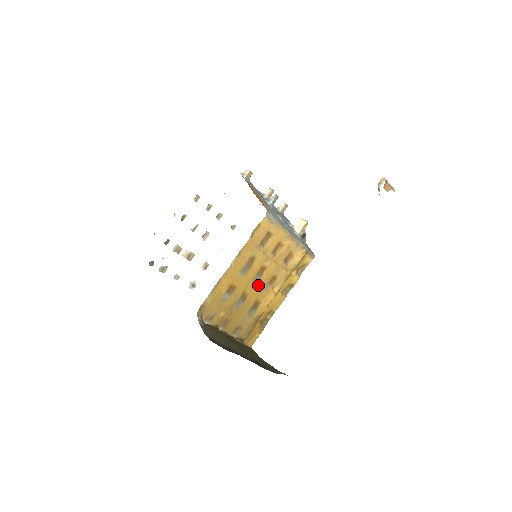
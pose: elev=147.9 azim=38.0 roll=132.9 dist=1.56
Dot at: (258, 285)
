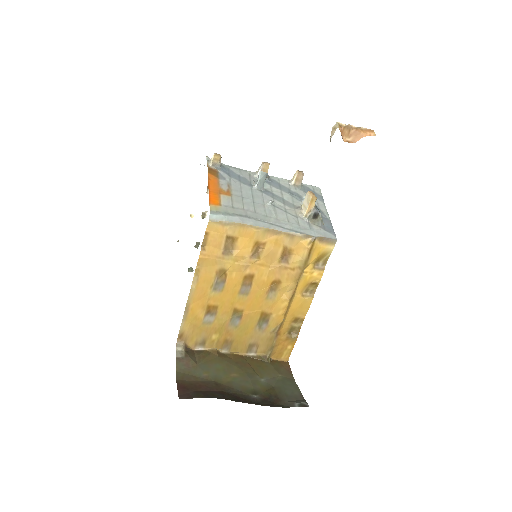
Dot at: (253, 296)
